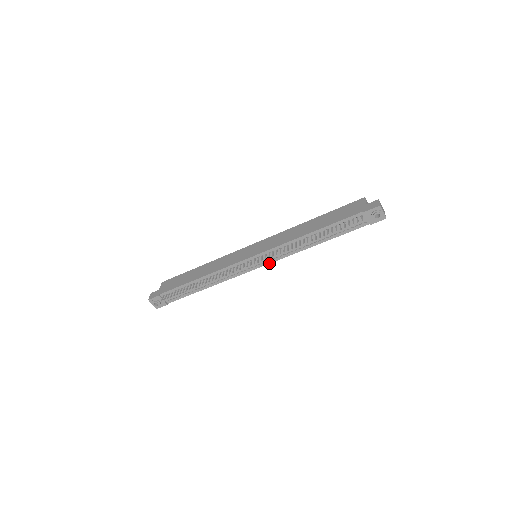
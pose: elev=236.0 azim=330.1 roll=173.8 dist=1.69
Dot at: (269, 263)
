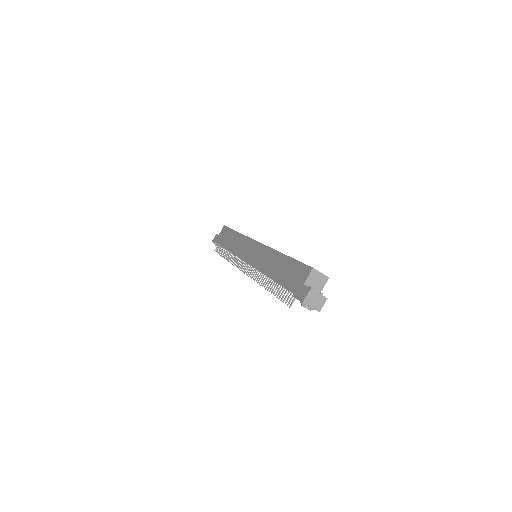
Dot at: occluded
